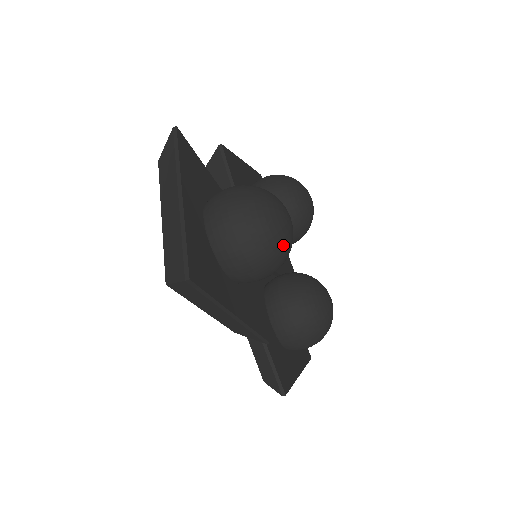
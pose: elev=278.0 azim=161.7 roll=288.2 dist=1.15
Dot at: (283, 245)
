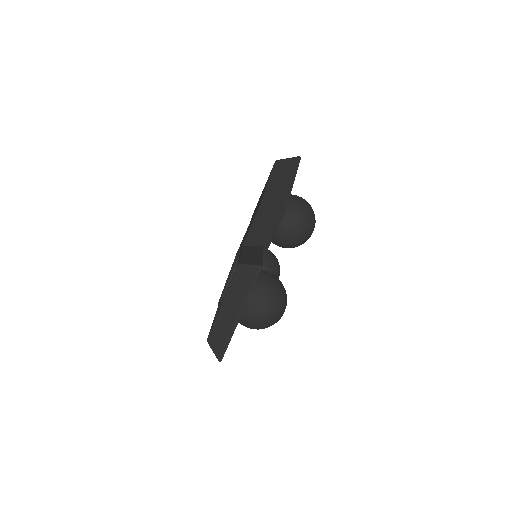
Dot at: occluded
